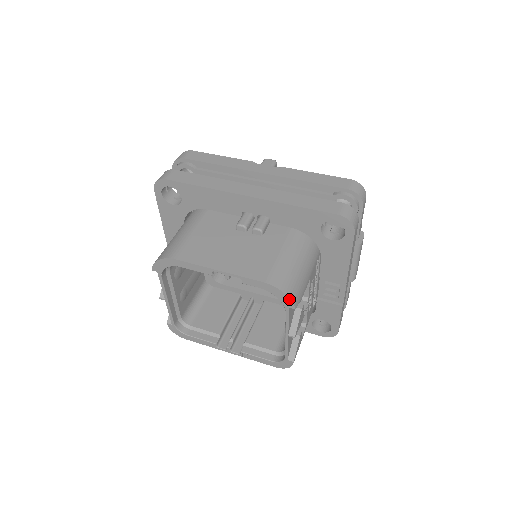
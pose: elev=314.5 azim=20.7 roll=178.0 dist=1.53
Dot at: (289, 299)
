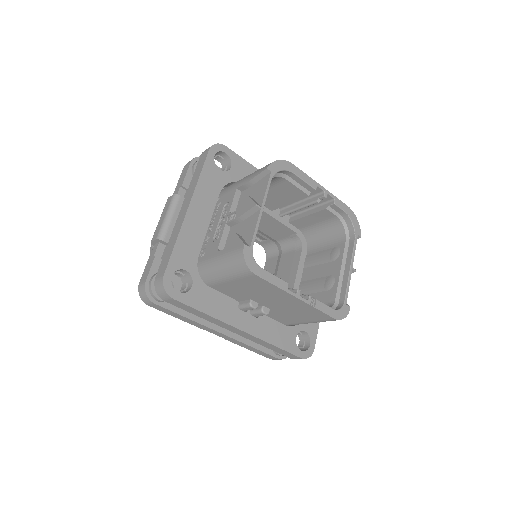
Dot at: (359, 226)
